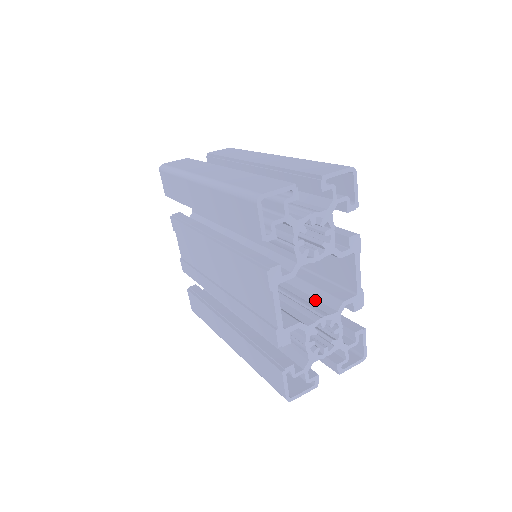
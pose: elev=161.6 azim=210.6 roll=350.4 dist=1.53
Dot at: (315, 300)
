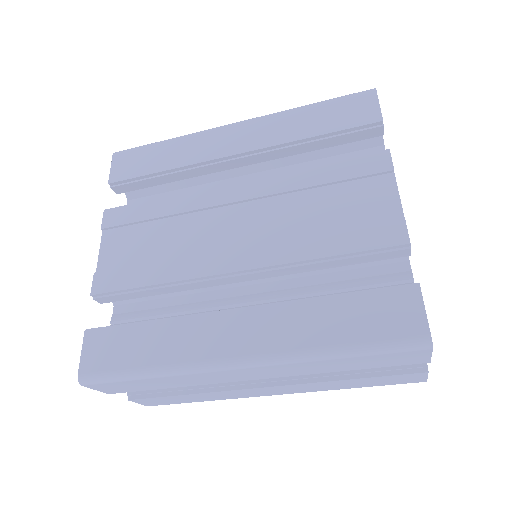
Dot at: occluded
